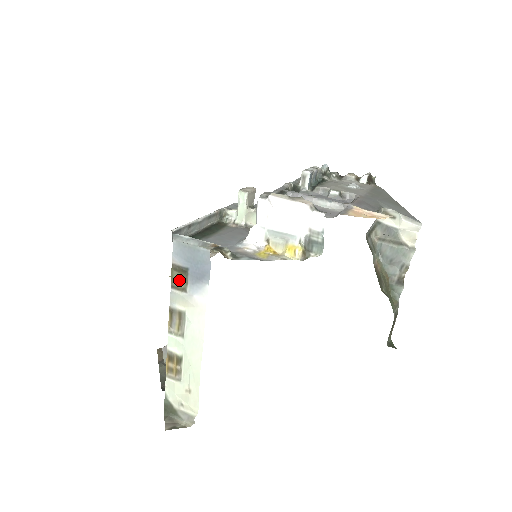
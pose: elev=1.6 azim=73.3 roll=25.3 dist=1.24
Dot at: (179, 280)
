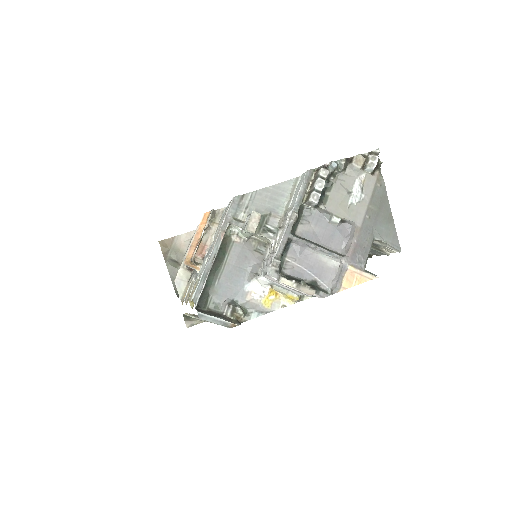
Dot at: occluded
